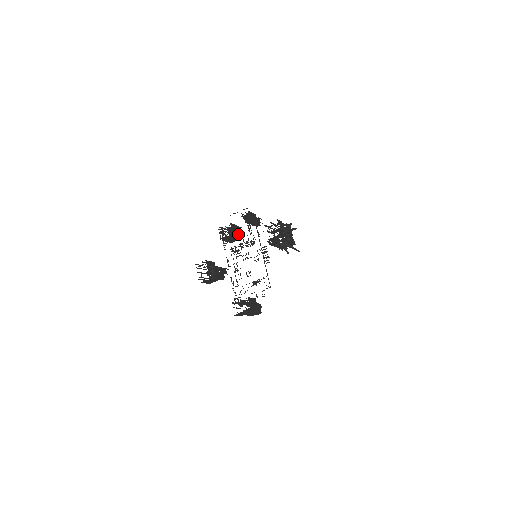
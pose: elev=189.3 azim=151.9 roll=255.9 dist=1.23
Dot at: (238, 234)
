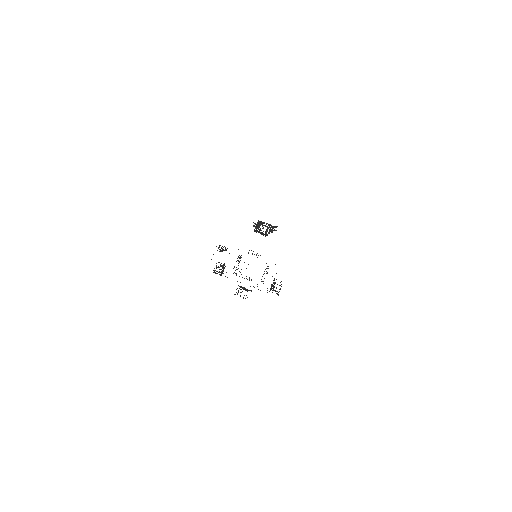
Dot at: occluded
